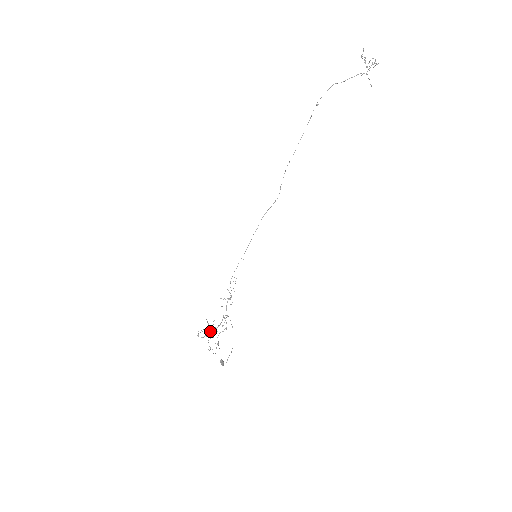
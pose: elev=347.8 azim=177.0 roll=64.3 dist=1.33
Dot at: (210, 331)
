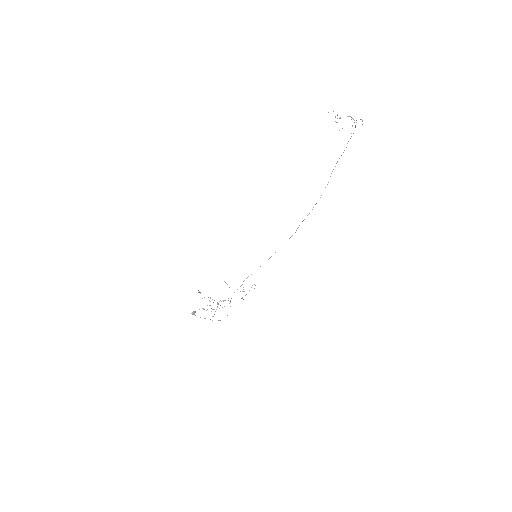
Dot at: occluded
